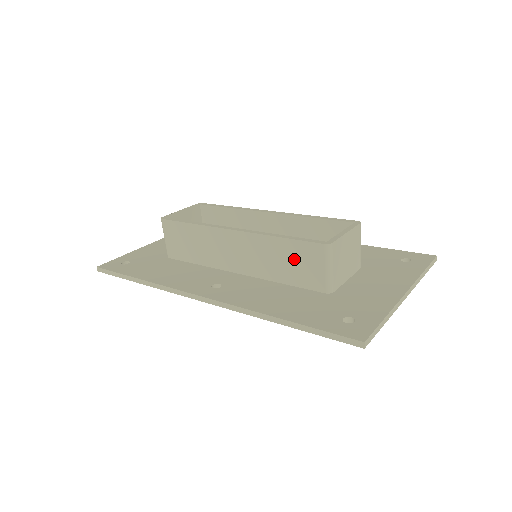
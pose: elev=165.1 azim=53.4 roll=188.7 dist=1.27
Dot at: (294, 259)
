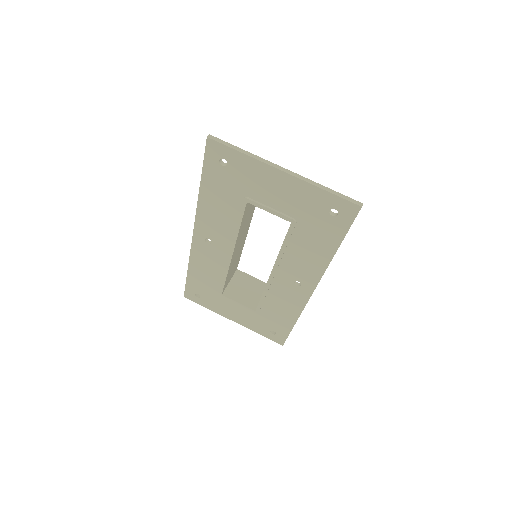
Dot at: occluded
